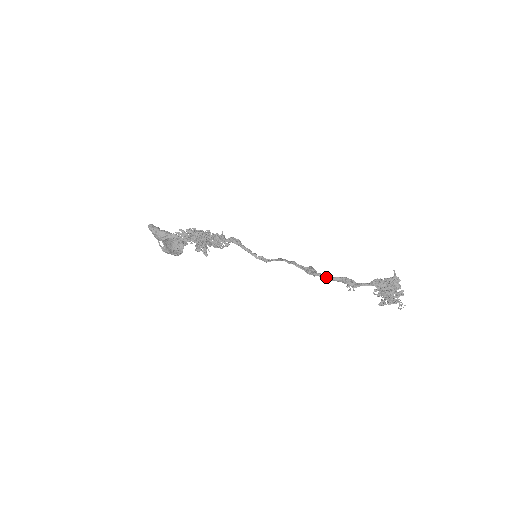
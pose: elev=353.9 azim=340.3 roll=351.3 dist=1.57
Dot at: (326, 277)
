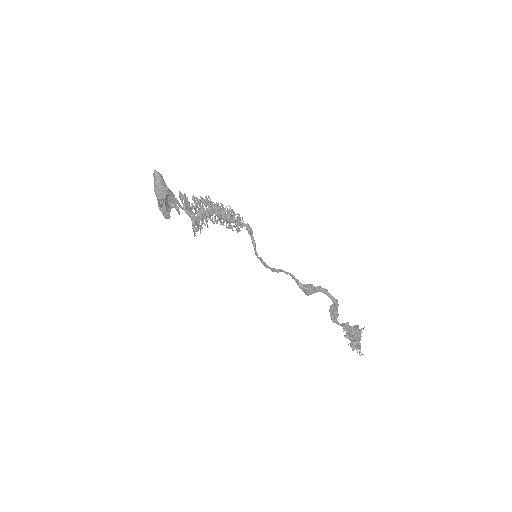
Dot at: (330, 294)
